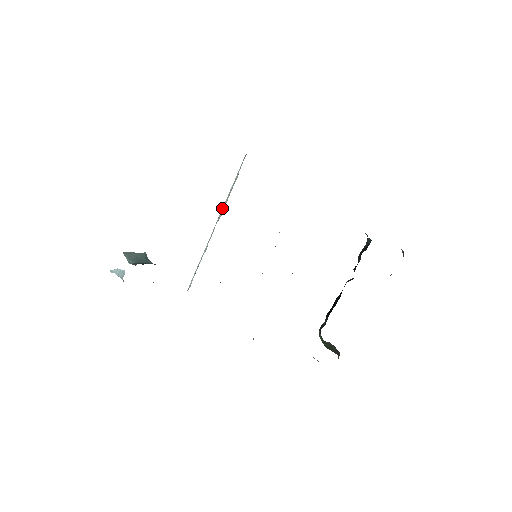
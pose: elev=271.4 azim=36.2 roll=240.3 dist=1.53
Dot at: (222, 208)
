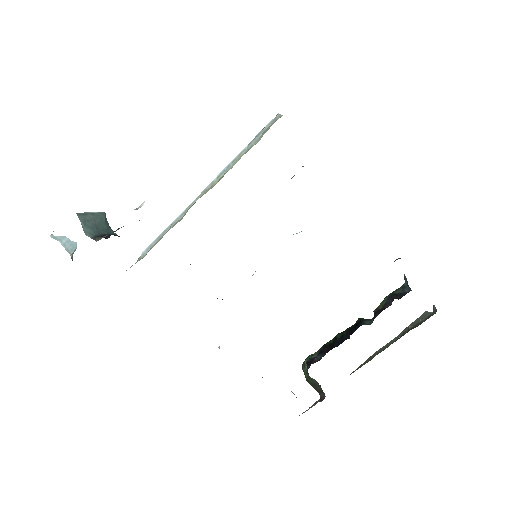
Dot at: (221, 172)
